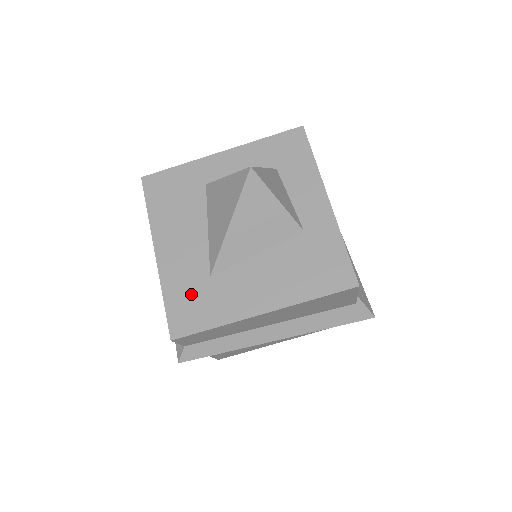
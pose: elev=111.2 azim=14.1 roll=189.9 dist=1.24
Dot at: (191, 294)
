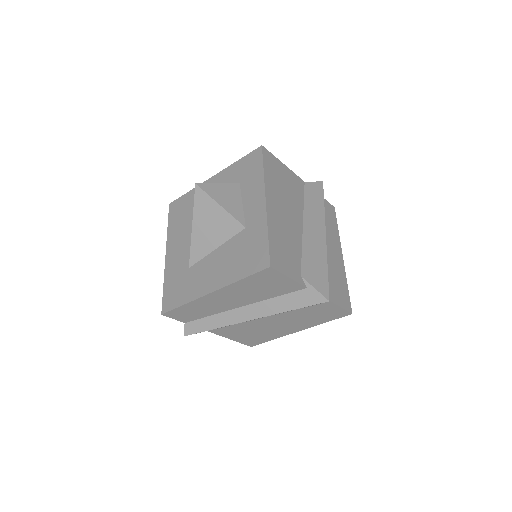
Dot at: (177, 282)
